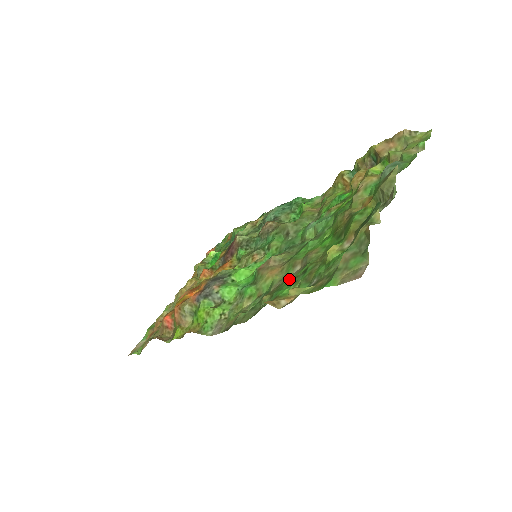
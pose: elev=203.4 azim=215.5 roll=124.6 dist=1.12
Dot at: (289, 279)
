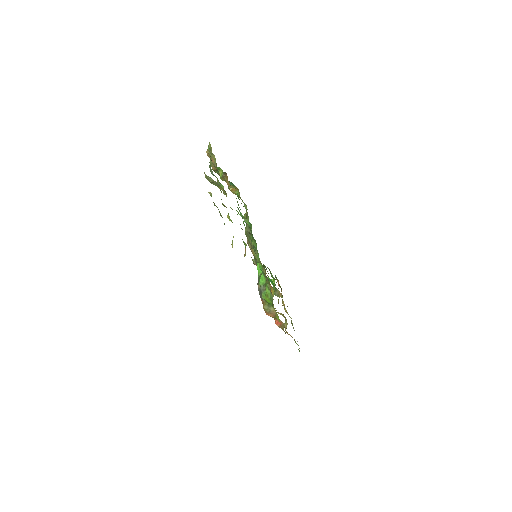
Dot at: occluded
